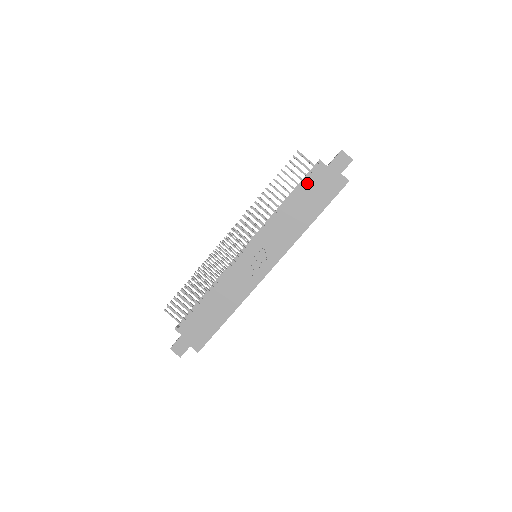
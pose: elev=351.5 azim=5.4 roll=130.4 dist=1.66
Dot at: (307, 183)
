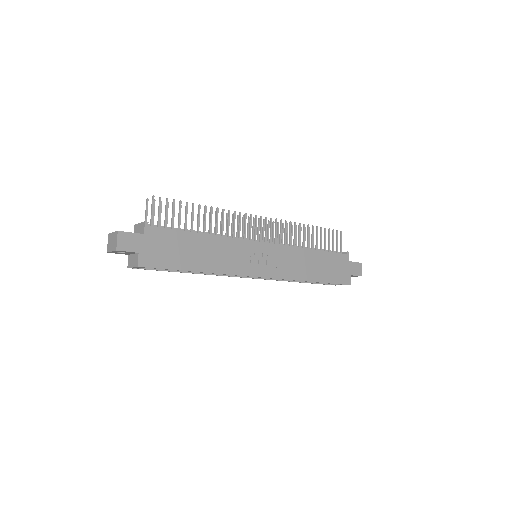
Dot at: (333, 255)
